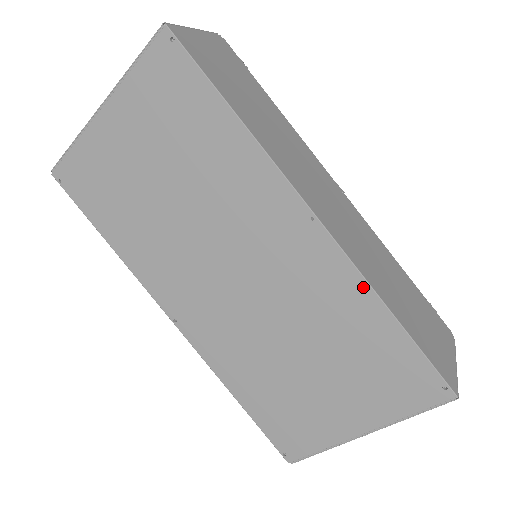
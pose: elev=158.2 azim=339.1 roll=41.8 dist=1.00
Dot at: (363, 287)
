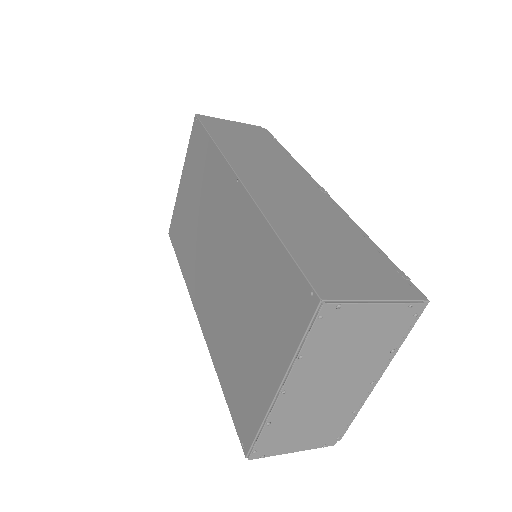
Dot at: (260, 218)
